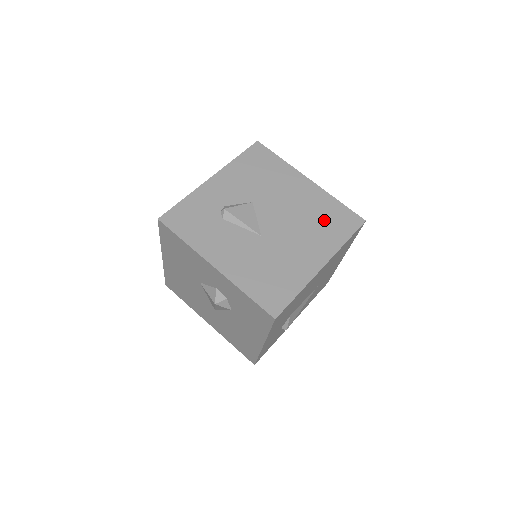
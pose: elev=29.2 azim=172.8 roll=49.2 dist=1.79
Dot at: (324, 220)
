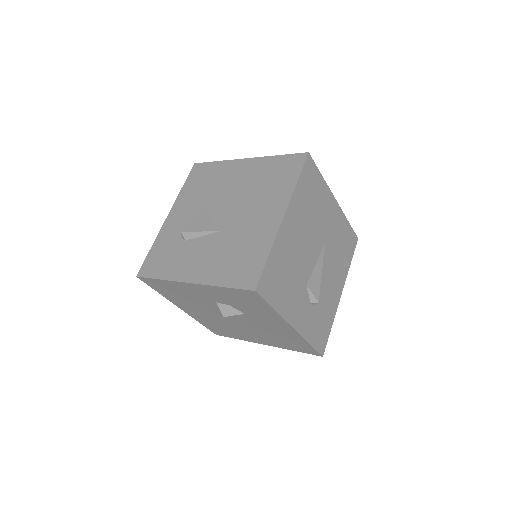
Dot at: (270, 180)
